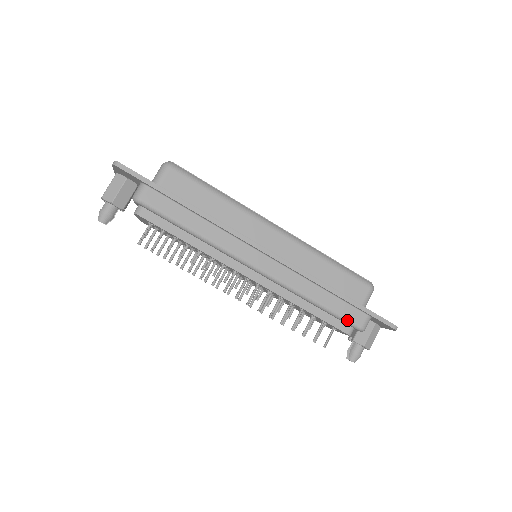
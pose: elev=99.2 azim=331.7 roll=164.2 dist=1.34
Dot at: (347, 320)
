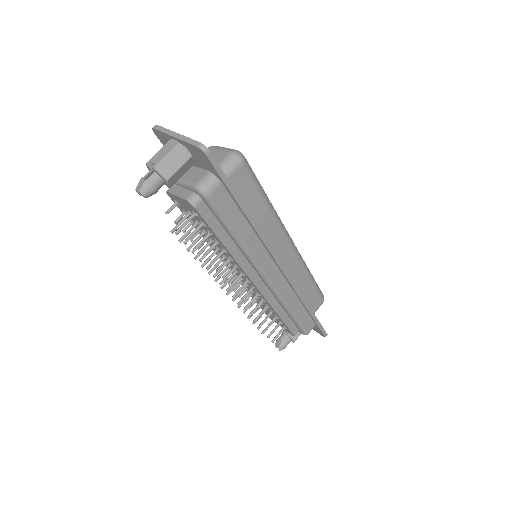
Dot at: (302, 328)
